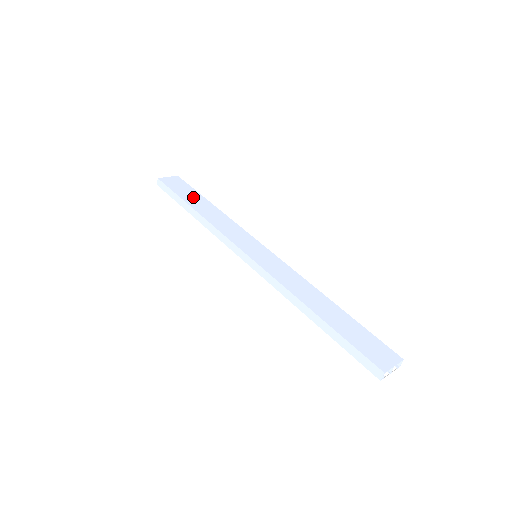
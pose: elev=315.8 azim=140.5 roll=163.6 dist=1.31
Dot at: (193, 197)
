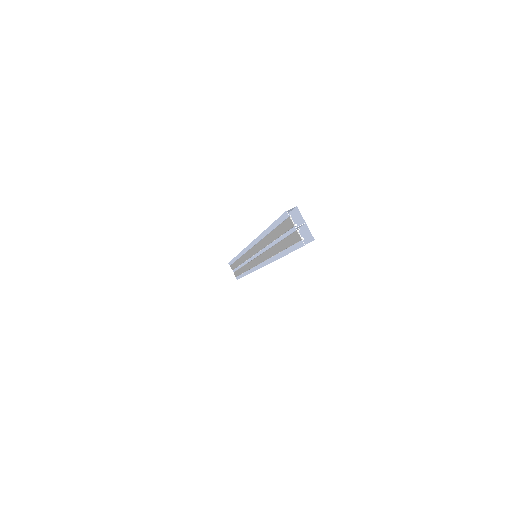
Dot at: occluded
